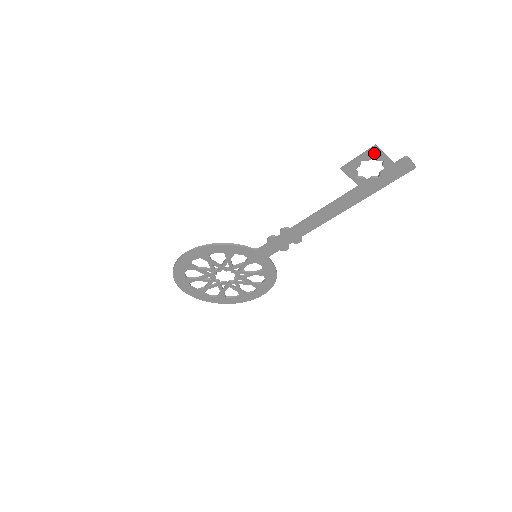
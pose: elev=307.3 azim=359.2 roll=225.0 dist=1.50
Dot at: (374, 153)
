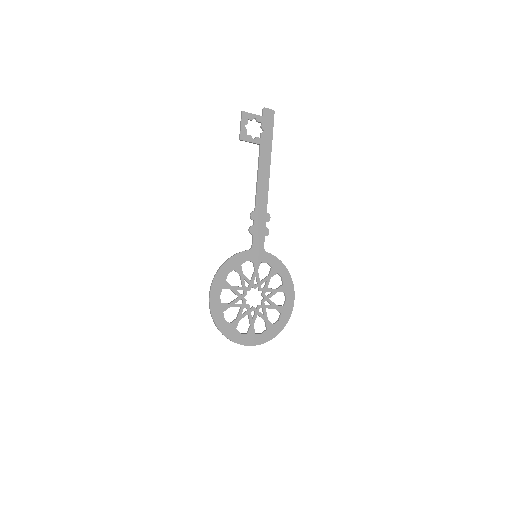
Dot at: (246, 116)
